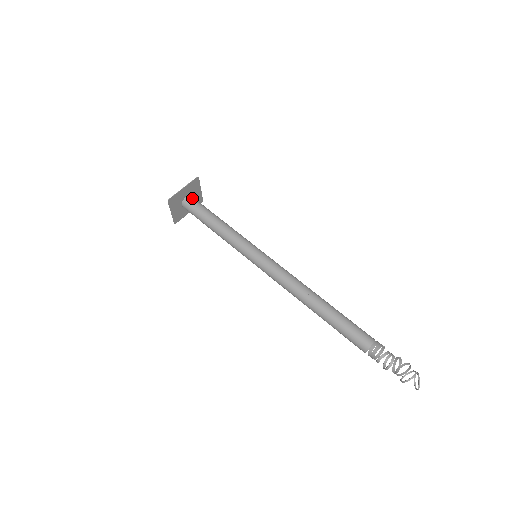
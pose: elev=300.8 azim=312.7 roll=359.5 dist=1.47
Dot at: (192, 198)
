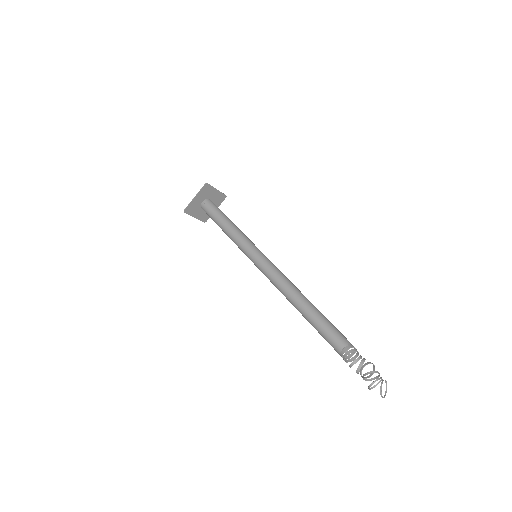
Dot at: (207, 202)
